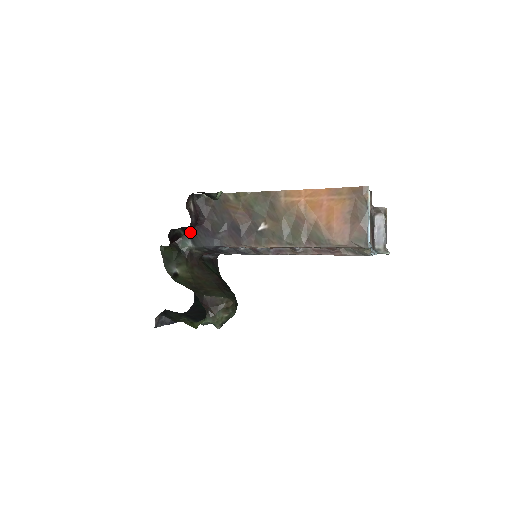
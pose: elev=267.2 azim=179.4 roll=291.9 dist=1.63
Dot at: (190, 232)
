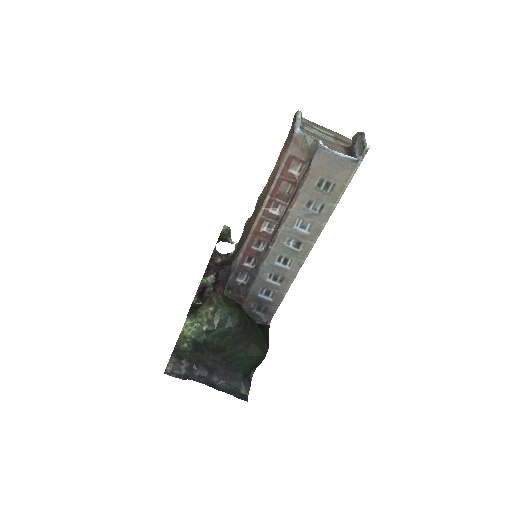
Dot at: occluded
